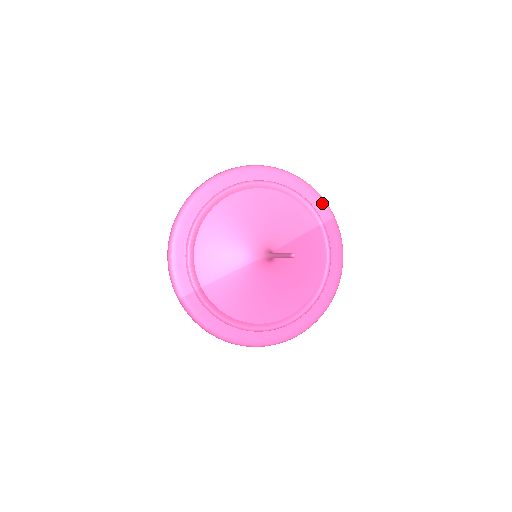
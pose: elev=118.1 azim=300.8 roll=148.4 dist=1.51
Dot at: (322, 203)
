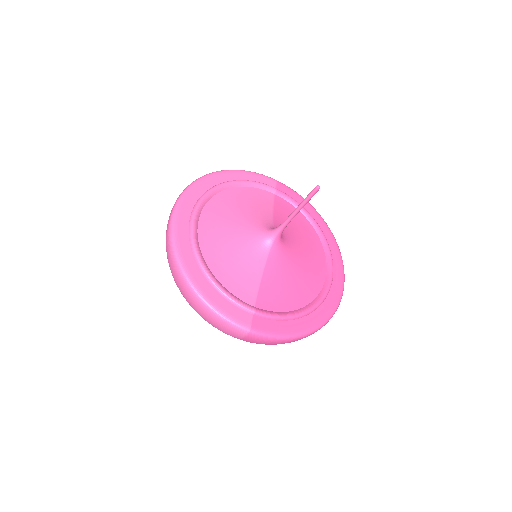
Dot at: (260, 176)
